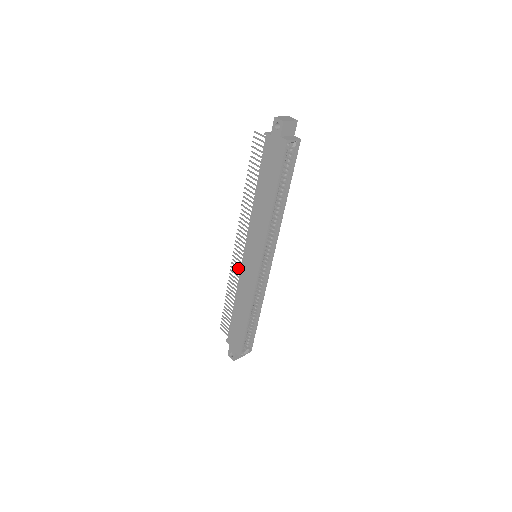
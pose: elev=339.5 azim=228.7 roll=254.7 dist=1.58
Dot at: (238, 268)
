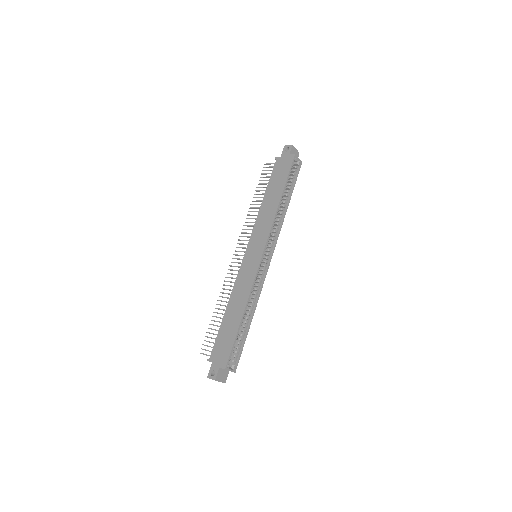
Dot at: occluded
